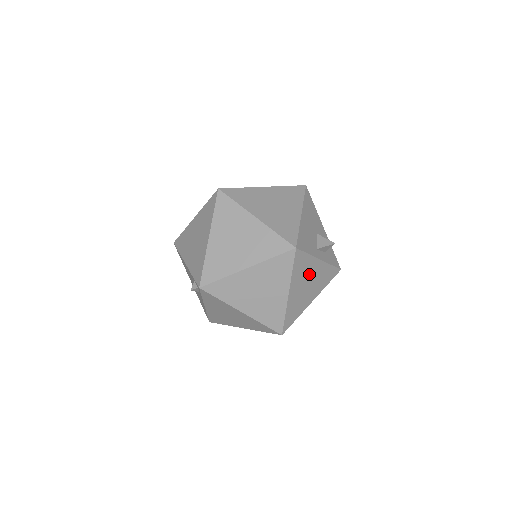
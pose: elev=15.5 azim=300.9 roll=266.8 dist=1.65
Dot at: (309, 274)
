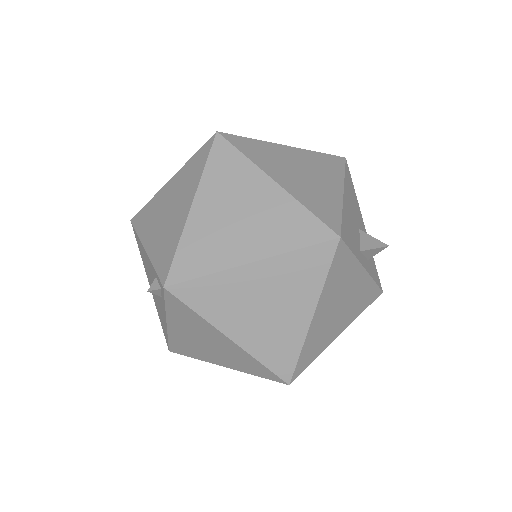
Dot at: (346, 289)
